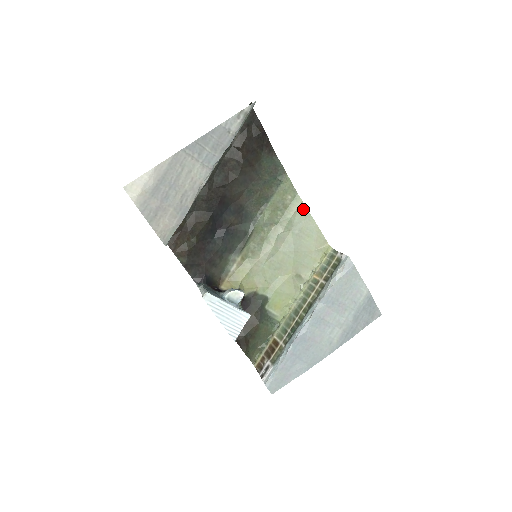
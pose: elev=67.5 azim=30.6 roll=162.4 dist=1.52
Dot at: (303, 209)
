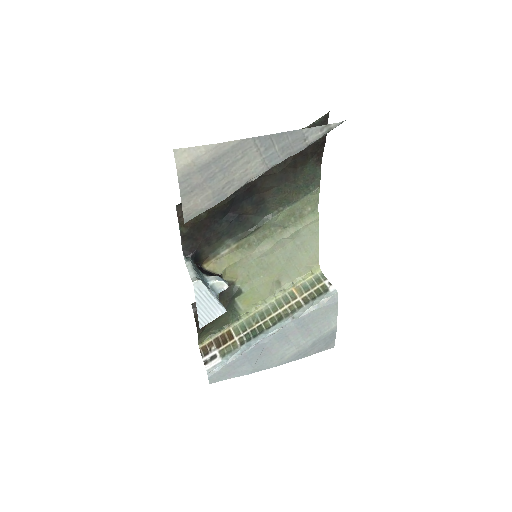
Dot at: (315, 225)
